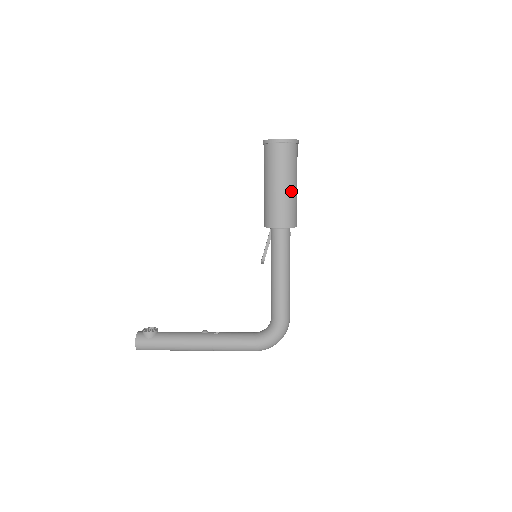
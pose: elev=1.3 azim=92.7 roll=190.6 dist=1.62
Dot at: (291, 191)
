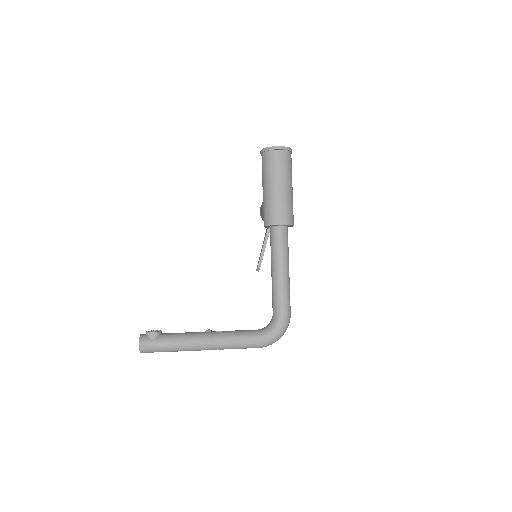
Dot at: (288, 192)
